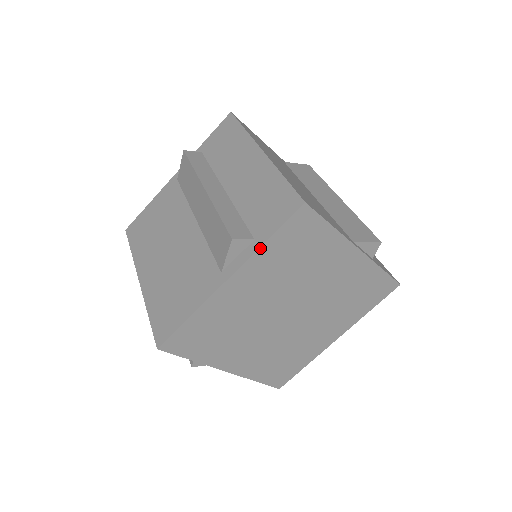
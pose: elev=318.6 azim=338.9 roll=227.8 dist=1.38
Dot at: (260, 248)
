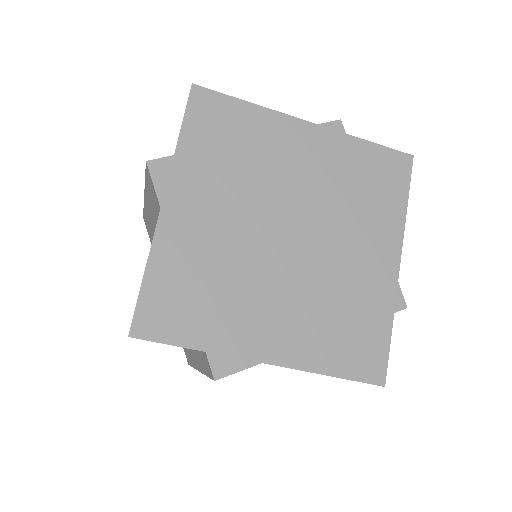
Dot at: (177, 149)
